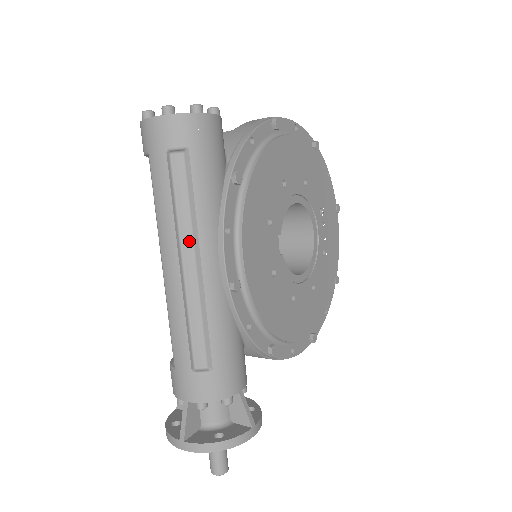
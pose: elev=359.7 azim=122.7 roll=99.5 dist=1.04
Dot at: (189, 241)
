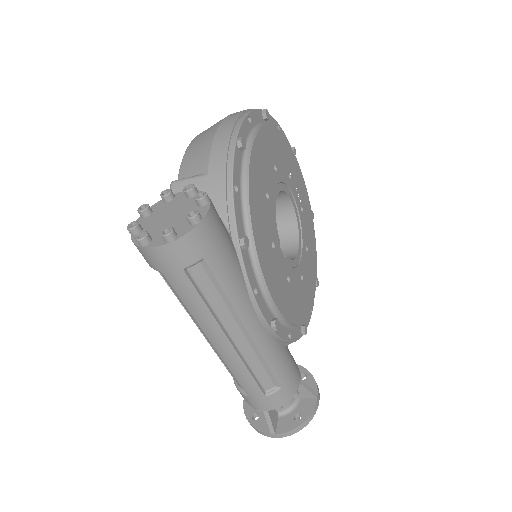
Dot at: (231, 321)
